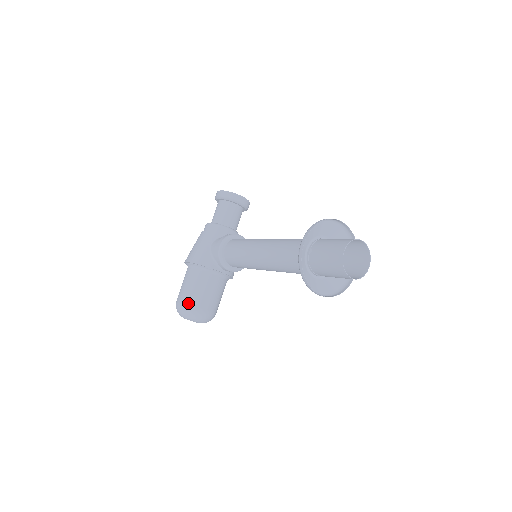
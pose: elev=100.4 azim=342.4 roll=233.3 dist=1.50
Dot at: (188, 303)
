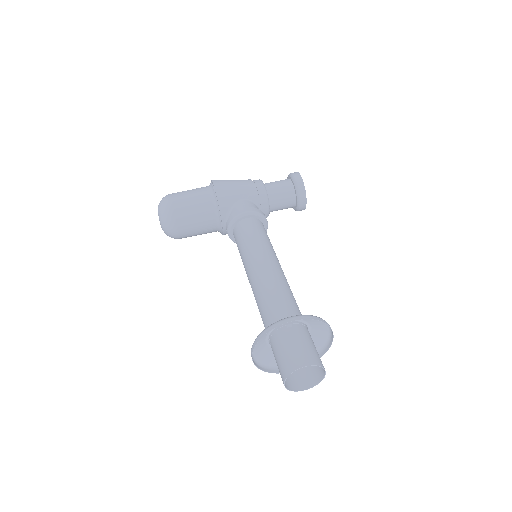
Dot at: (174, 209)
